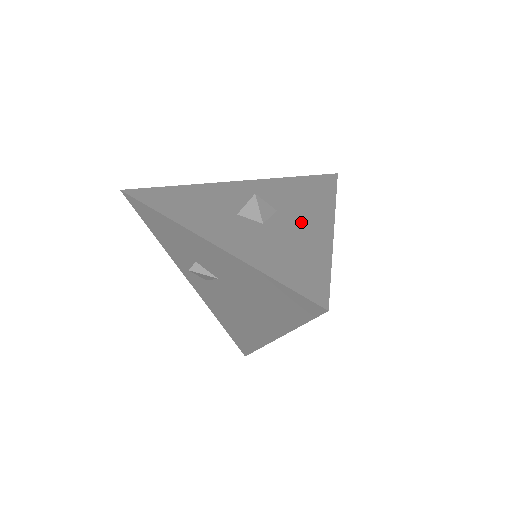
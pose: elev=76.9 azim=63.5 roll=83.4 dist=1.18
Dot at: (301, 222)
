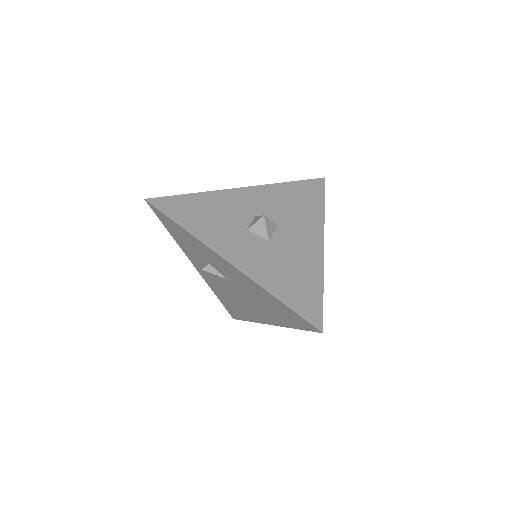
Dot at: (298, 239)
